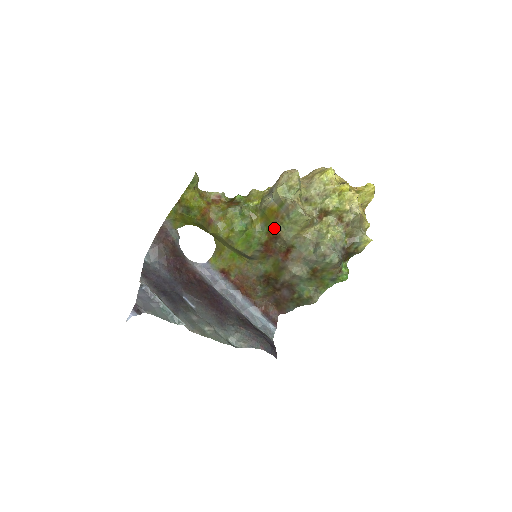
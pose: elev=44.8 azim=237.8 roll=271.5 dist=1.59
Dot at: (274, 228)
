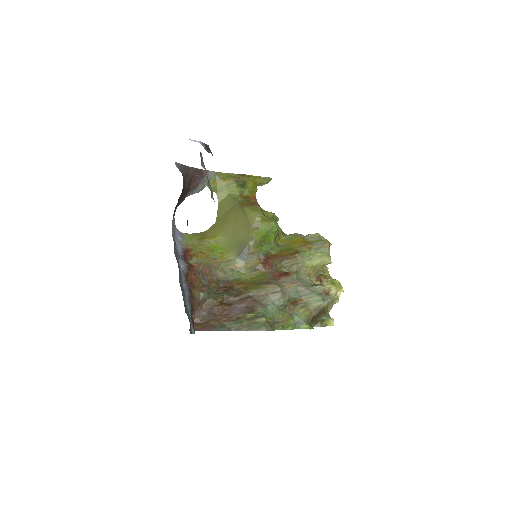
Dot at: (293, 251)
